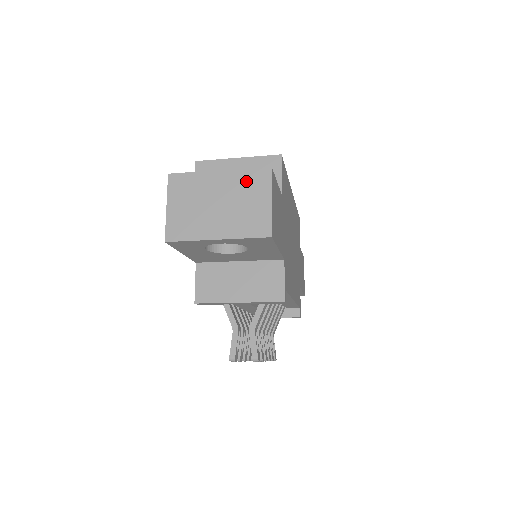
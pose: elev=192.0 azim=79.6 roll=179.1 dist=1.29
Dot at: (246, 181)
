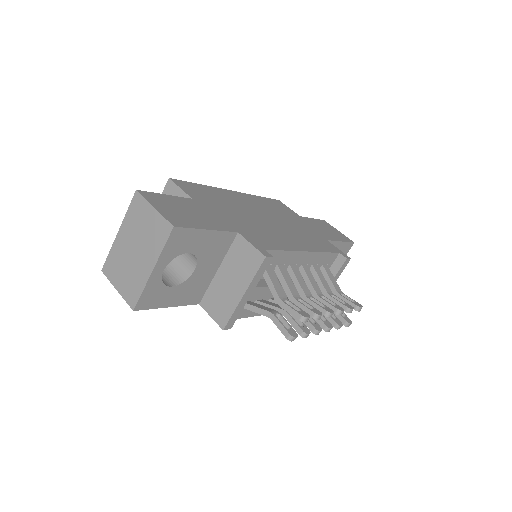
Dot at: (134, 217)
